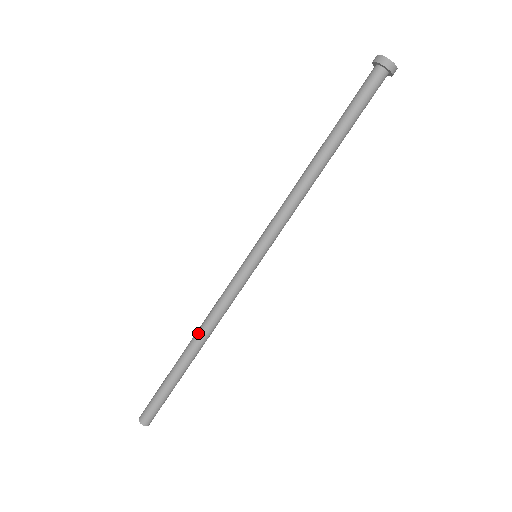
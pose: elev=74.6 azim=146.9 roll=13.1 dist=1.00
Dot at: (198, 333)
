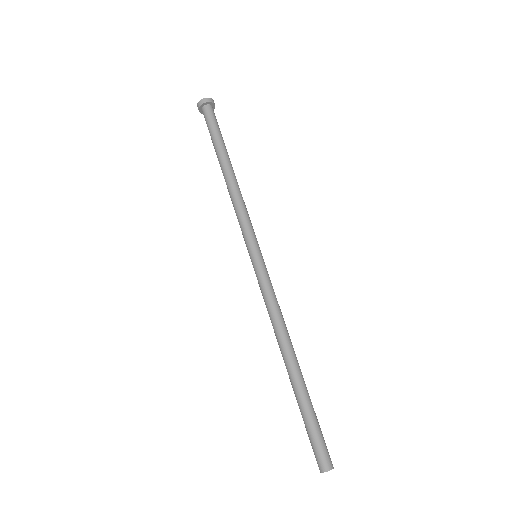
Dot at: (281, 344)
